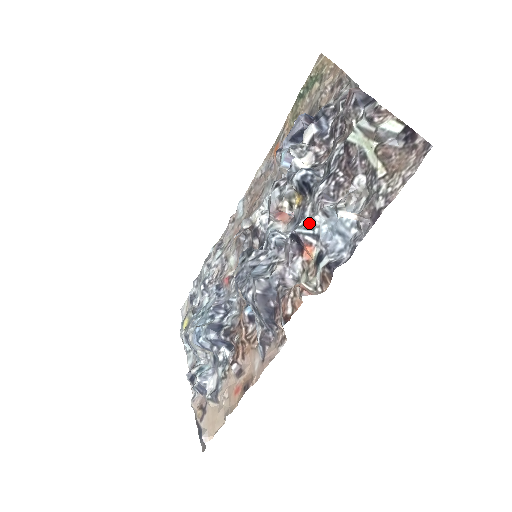
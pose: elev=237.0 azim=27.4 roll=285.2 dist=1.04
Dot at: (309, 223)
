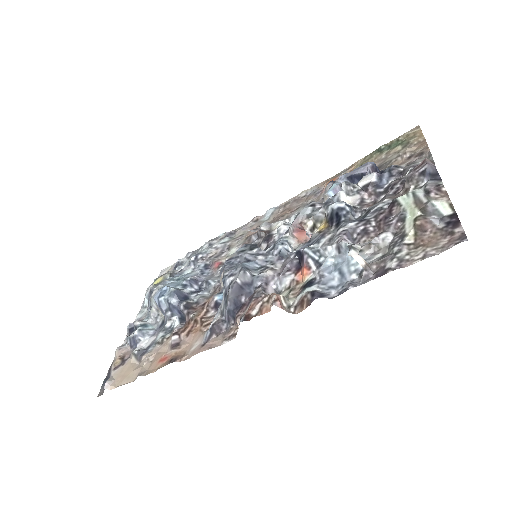
Dot at: (320, 249)
